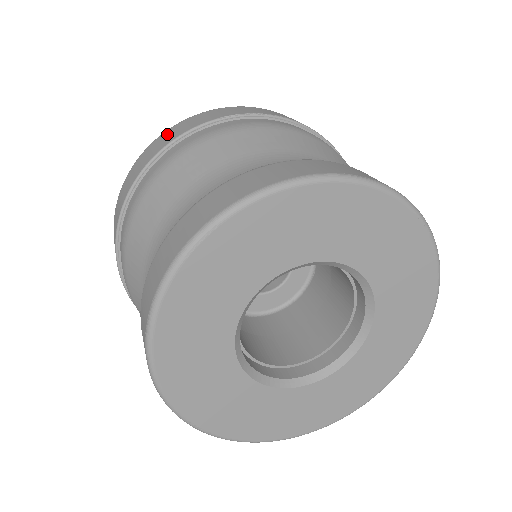
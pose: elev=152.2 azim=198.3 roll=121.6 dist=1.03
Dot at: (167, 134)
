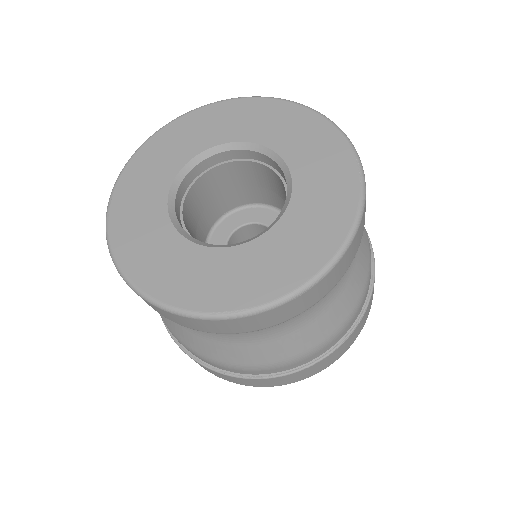
Dot at: occluded
